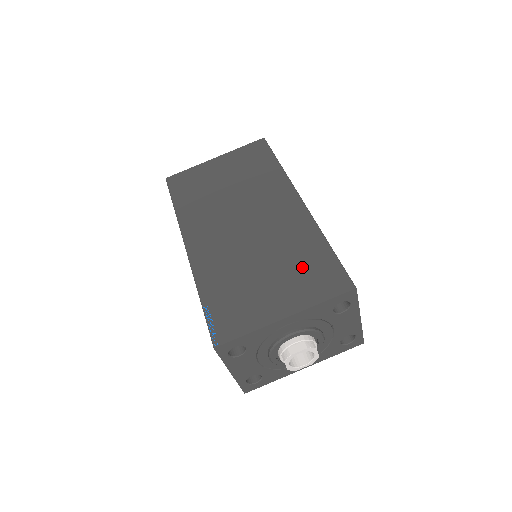
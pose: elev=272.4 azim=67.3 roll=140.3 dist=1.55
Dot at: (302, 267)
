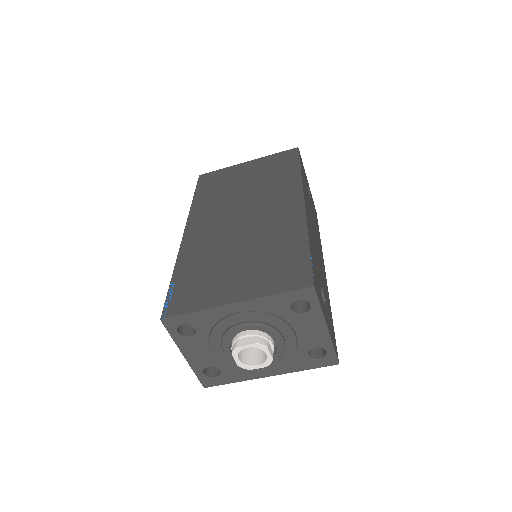
Dot at: (273, 260)
